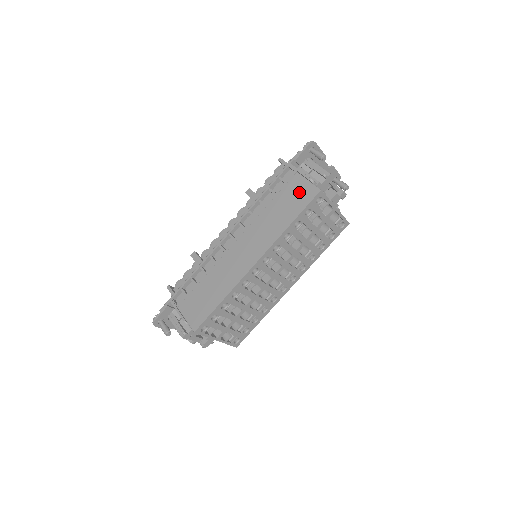
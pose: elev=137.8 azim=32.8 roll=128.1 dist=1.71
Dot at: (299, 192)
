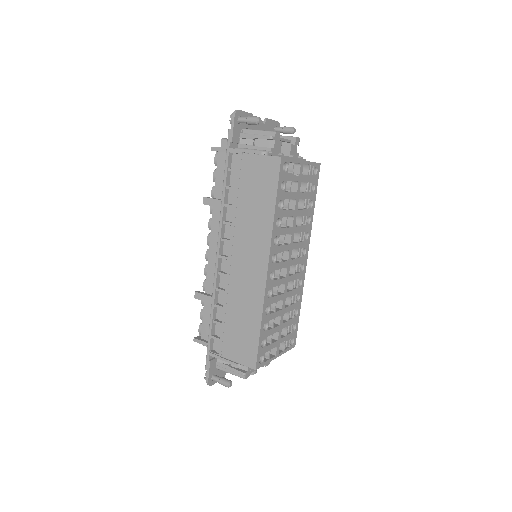
Dot at: (260, 172)
